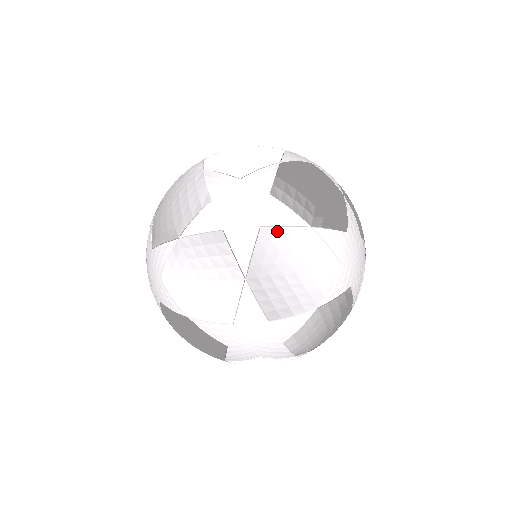
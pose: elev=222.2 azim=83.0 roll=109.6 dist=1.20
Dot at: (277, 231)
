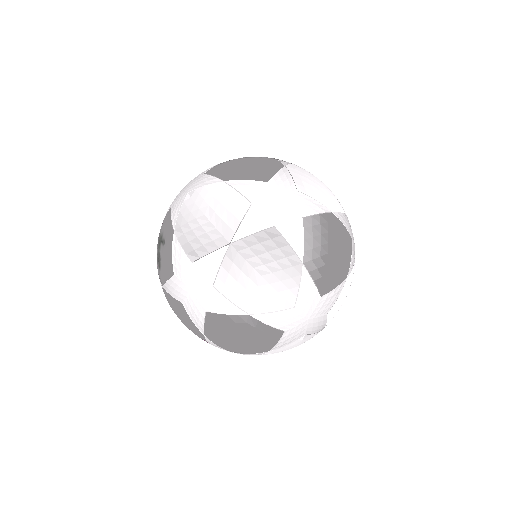
Dot at: occluded
